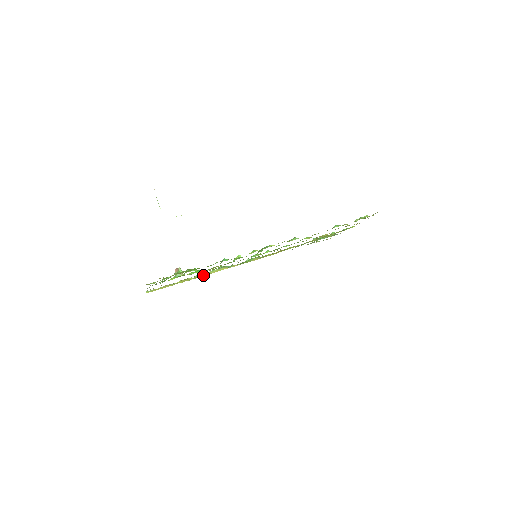
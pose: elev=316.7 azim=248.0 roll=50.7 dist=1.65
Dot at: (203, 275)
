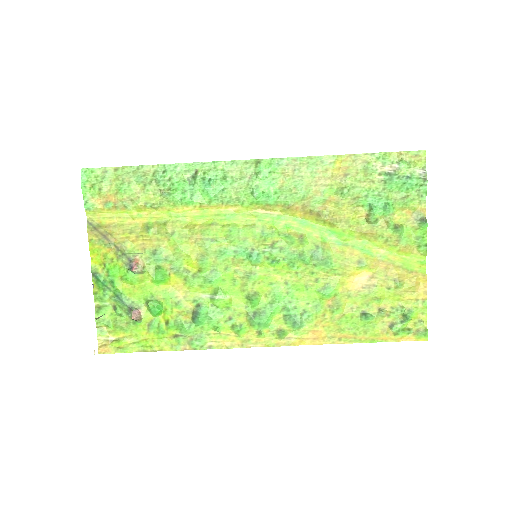
Dot at: (175, 211)
